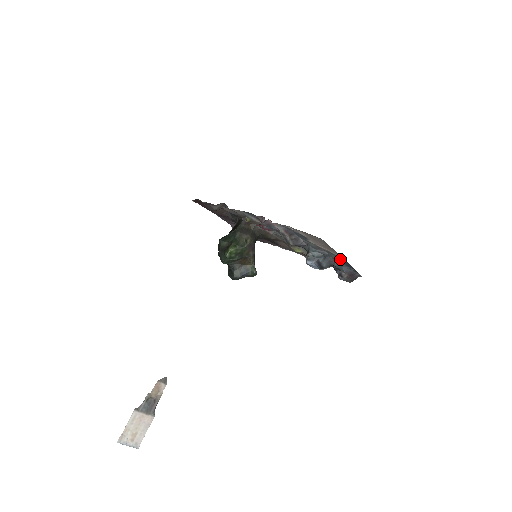
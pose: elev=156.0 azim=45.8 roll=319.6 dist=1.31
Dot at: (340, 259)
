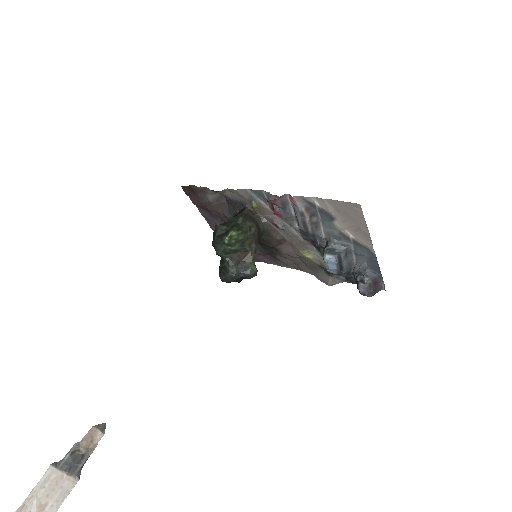
Dot at: (367, 254)
